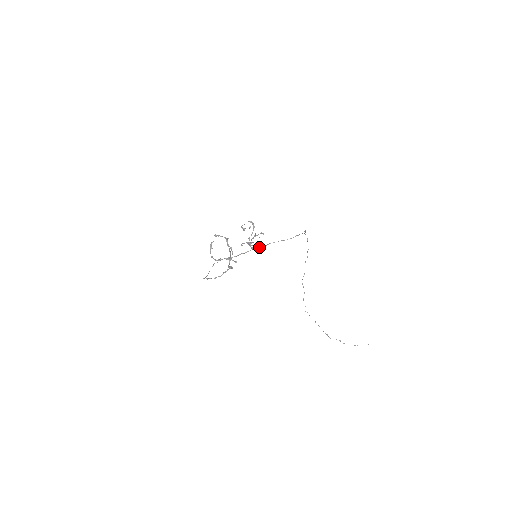
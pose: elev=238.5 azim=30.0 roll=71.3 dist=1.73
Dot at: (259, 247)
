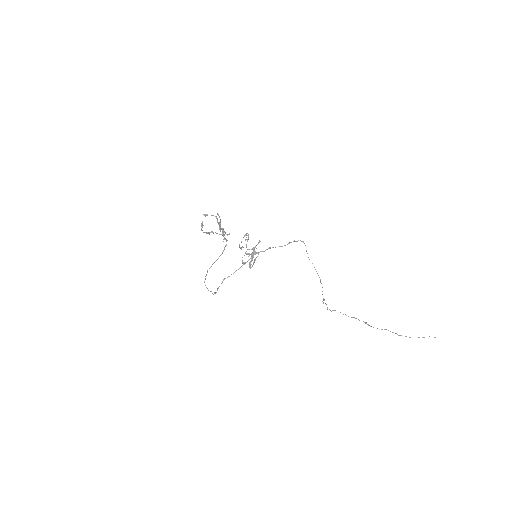
Dot at: (258, 252)
